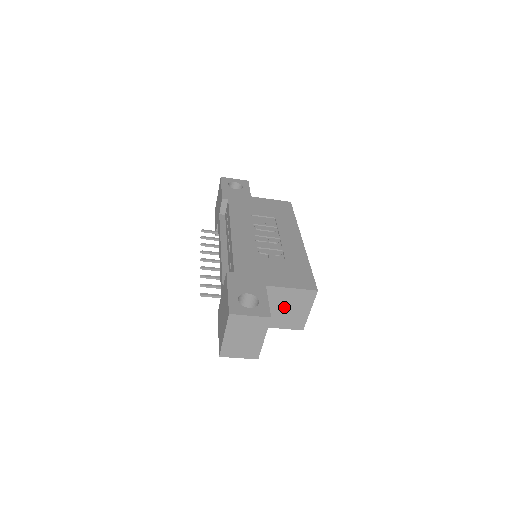
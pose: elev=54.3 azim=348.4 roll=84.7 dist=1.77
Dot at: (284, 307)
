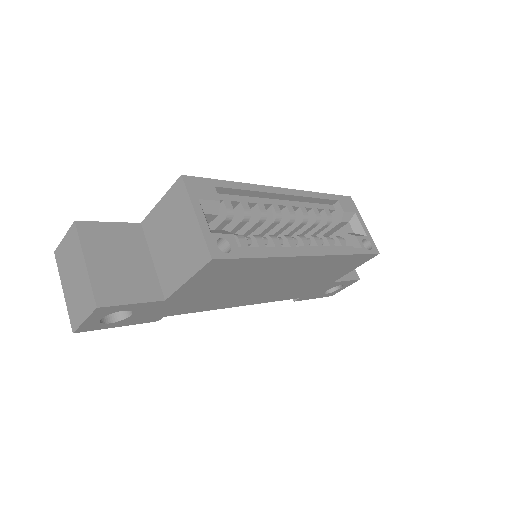
Dot at: (171, 238)
